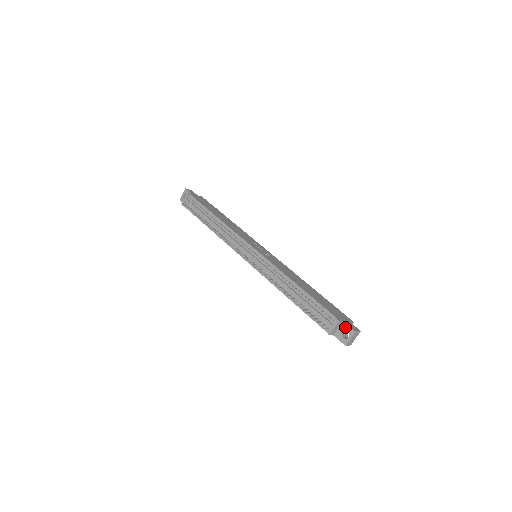
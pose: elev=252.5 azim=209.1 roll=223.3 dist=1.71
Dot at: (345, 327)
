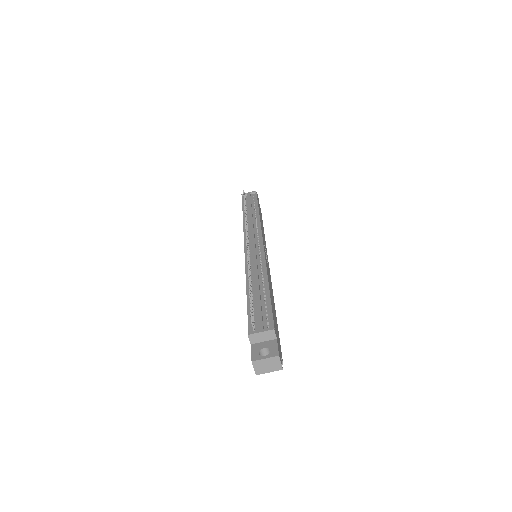
Dot at: (272, 345)
